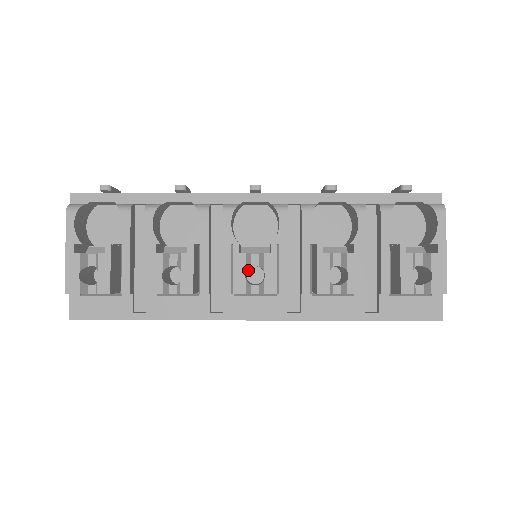
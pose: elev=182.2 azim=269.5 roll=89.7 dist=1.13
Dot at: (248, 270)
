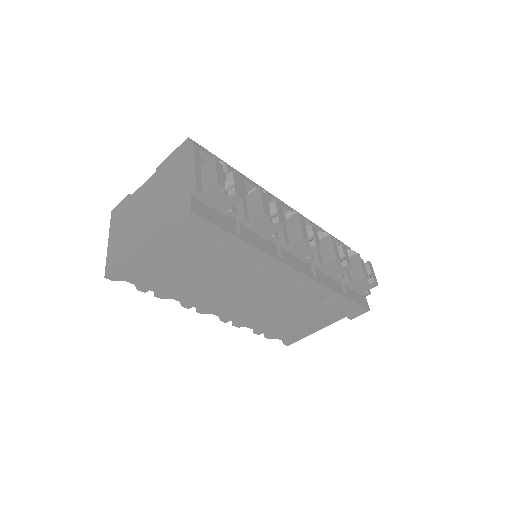
Dot at: occluded
